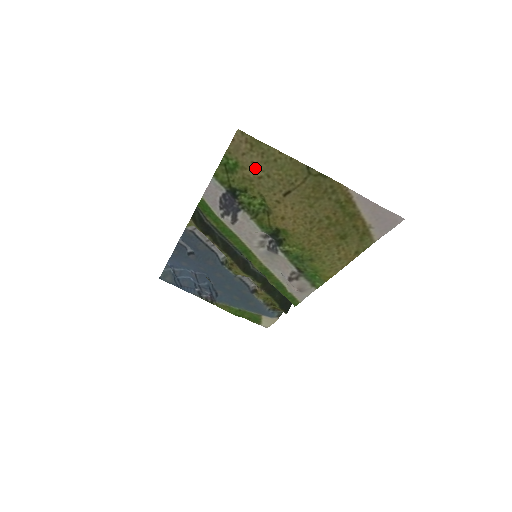
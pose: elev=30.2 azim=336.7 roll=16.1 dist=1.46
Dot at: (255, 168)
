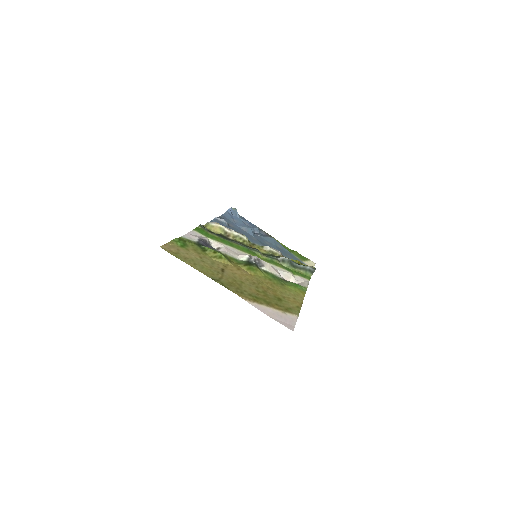
Dot at: (192, 255)
